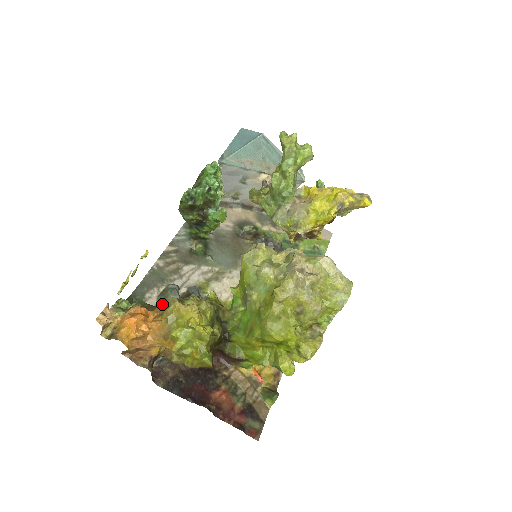
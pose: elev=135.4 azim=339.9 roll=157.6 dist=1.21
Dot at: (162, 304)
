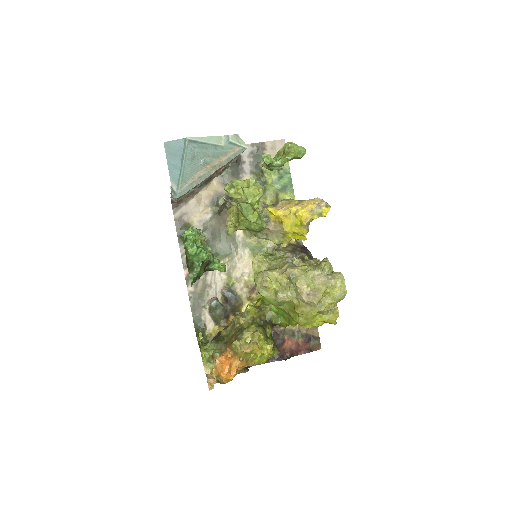
Dot at: (230, 346)
